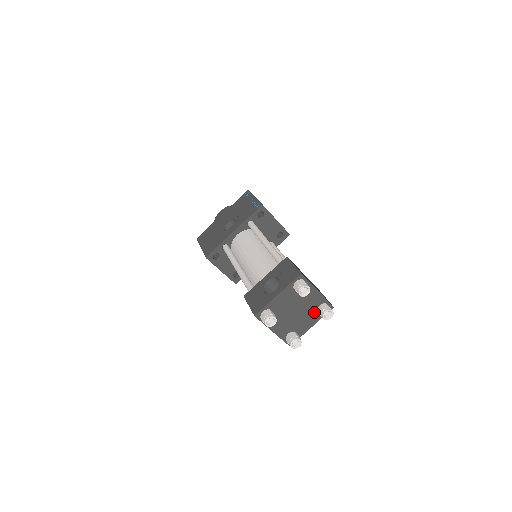
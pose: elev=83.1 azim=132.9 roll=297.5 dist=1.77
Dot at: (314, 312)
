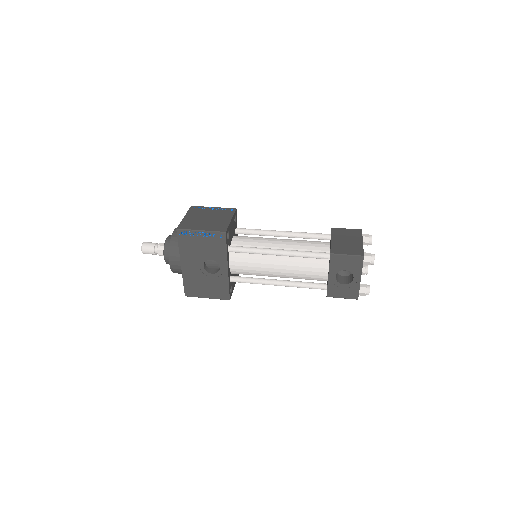
Dot at: occluded
